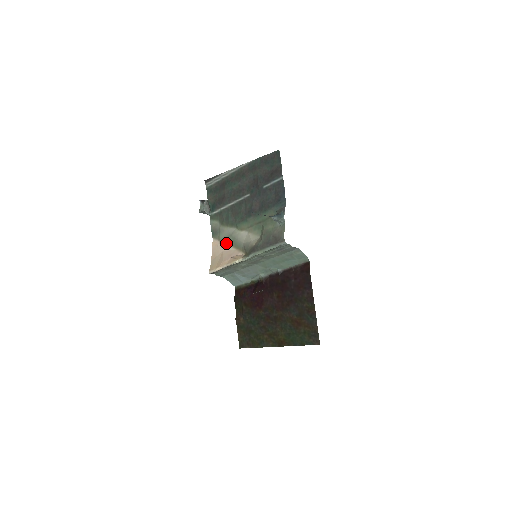
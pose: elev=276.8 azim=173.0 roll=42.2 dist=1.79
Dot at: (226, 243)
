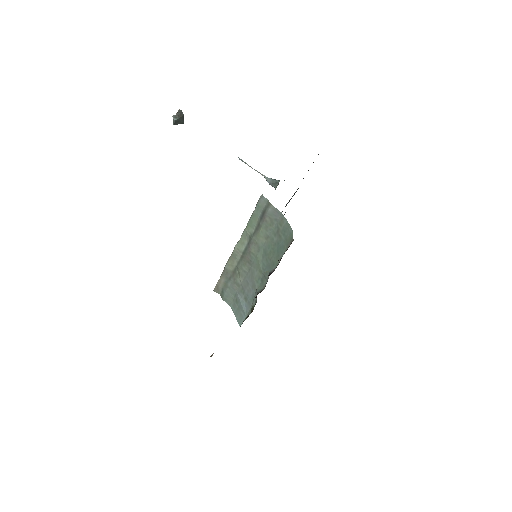
Dot at: occluded
